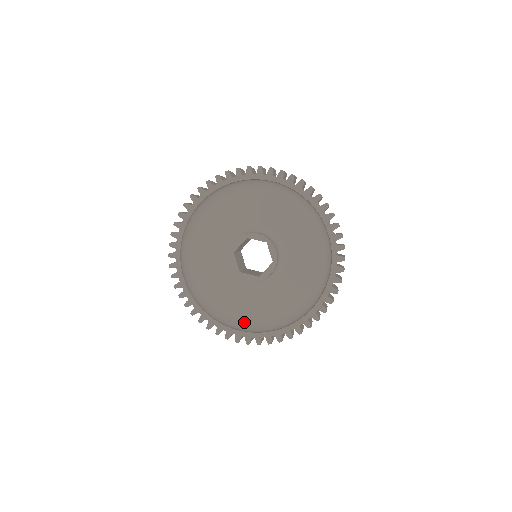
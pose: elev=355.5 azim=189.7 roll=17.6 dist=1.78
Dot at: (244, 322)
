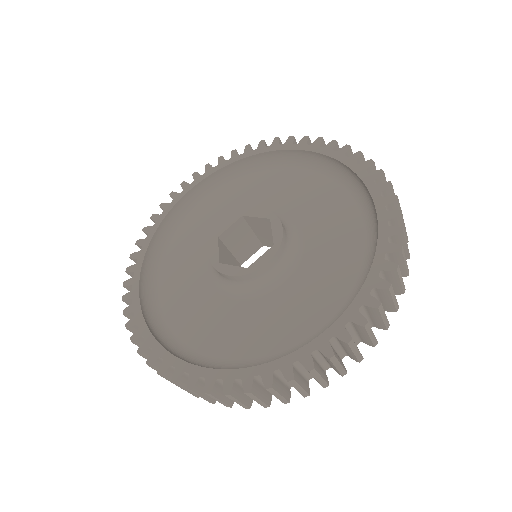
Dot at: (330, 321)
